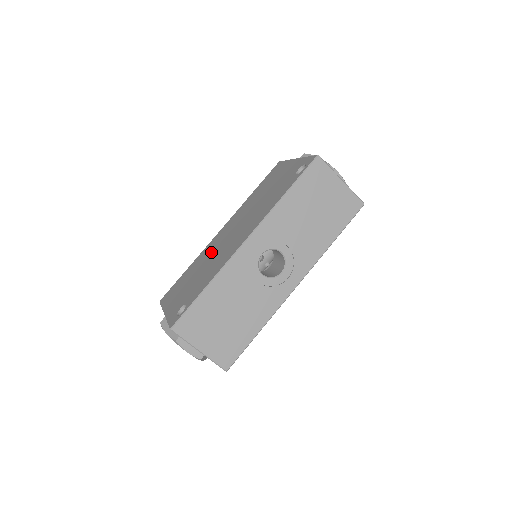
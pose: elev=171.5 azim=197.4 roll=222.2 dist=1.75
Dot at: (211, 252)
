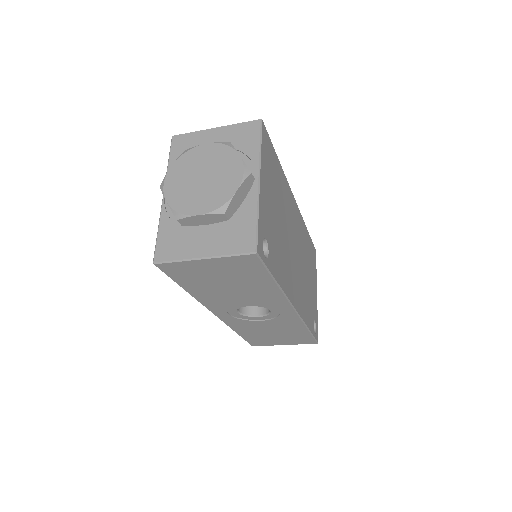
Dot at: occluded
